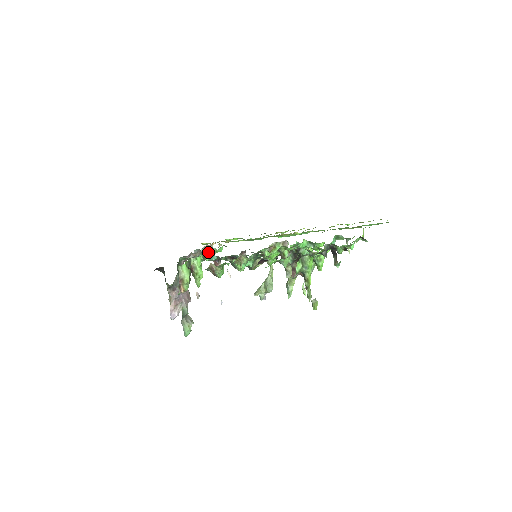
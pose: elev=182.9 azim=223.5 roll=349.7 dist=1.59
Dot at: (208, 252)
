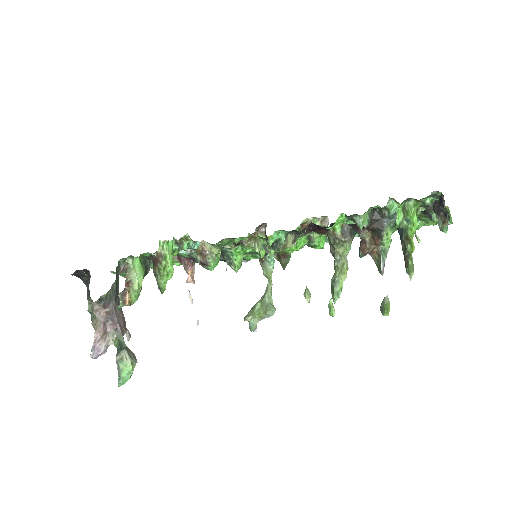
Dot at: occluded
